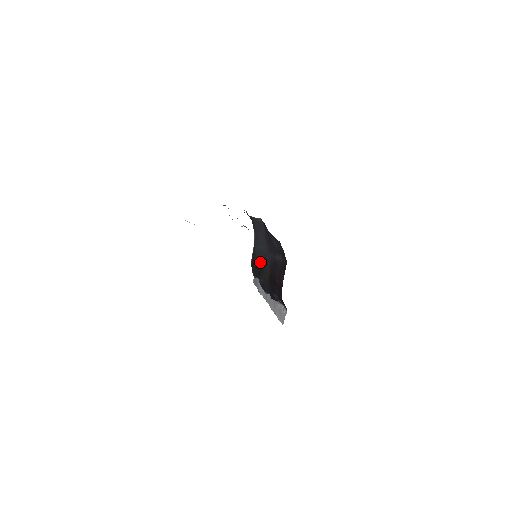
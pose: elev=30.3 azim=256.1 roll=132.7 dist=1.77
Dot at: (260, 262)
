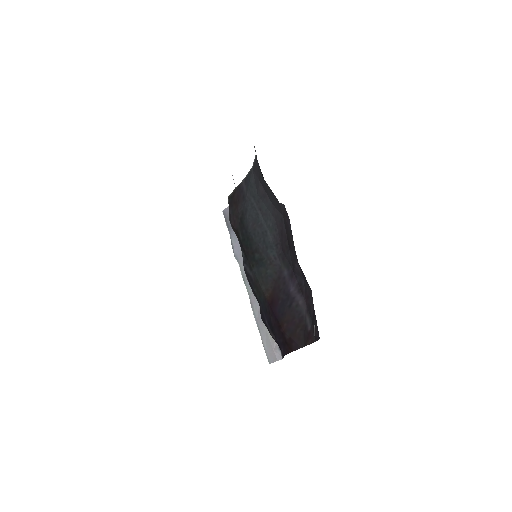
Dot at: (253, 238)
